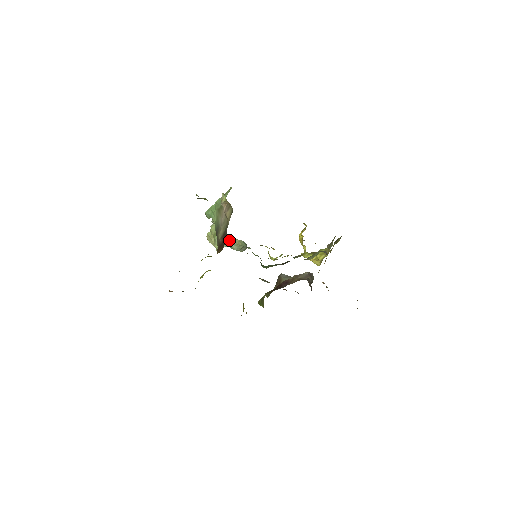
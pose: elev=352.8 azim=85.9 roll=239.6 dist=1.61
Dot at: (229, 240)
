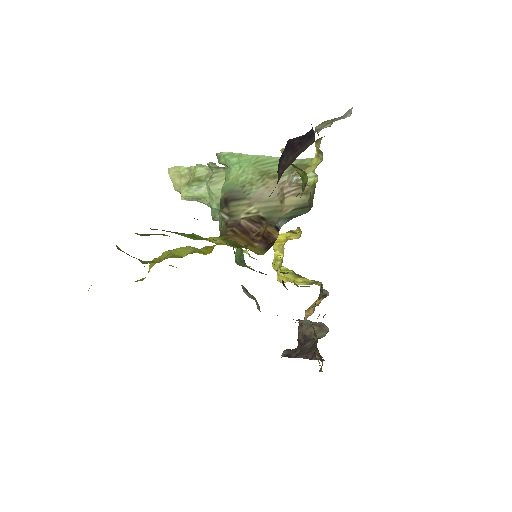
Dot at: occluded
